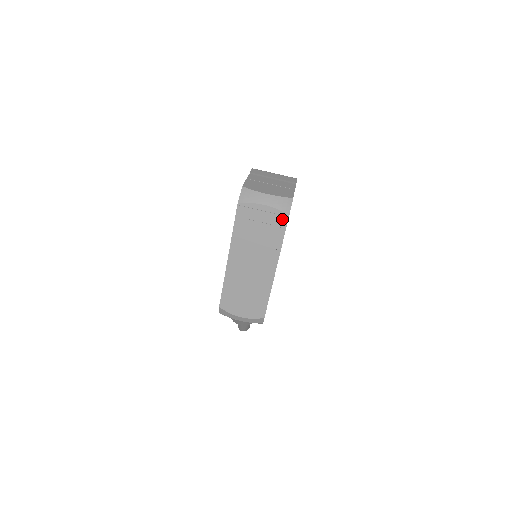
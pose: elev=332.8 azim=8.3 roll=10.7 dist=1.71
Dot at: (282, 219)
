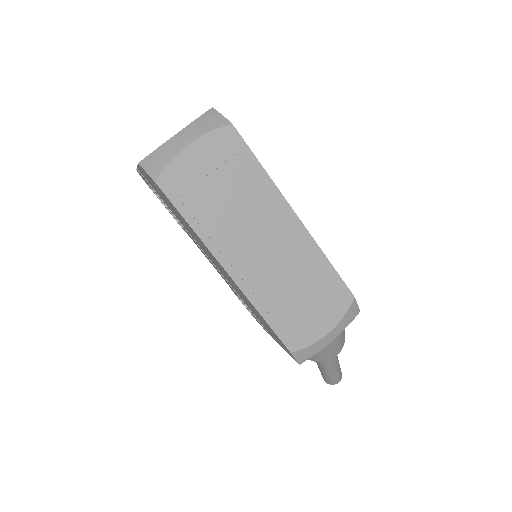
Dot at: (229, 139)
